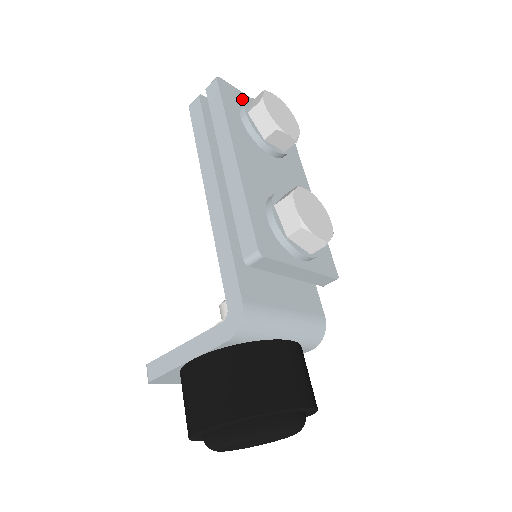
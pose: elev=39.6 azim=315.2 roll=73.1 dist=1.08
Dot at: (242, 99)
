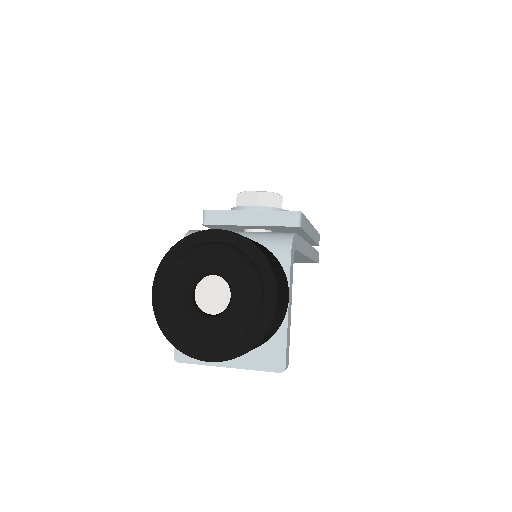
Dot at: occluded
